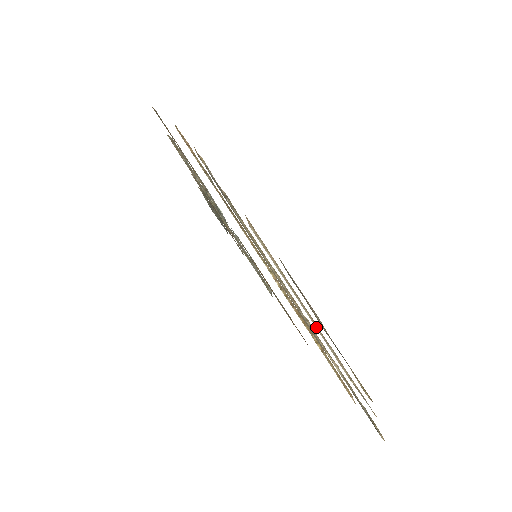
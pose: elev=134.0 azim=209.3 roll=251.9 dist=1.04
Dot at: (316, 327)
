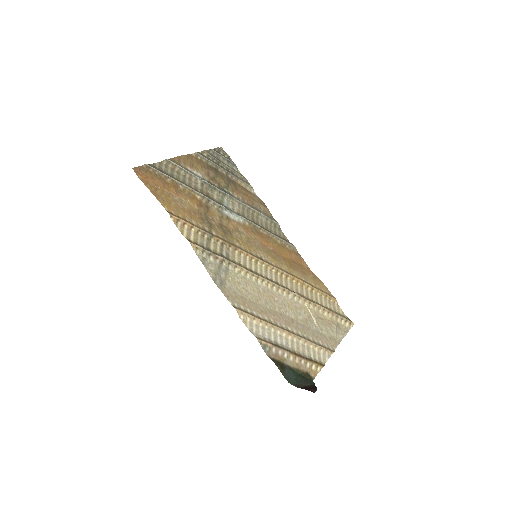
Dot at: (291, 338)
